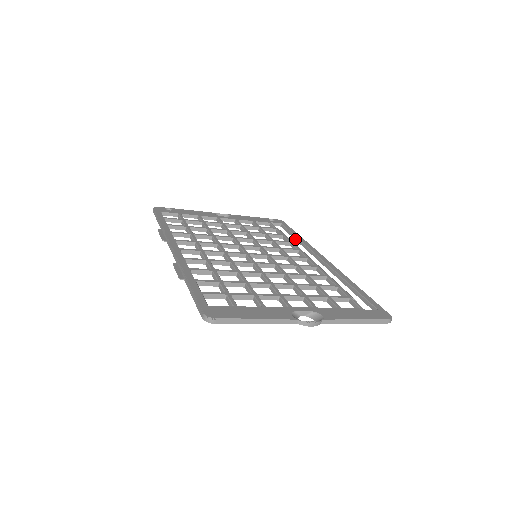
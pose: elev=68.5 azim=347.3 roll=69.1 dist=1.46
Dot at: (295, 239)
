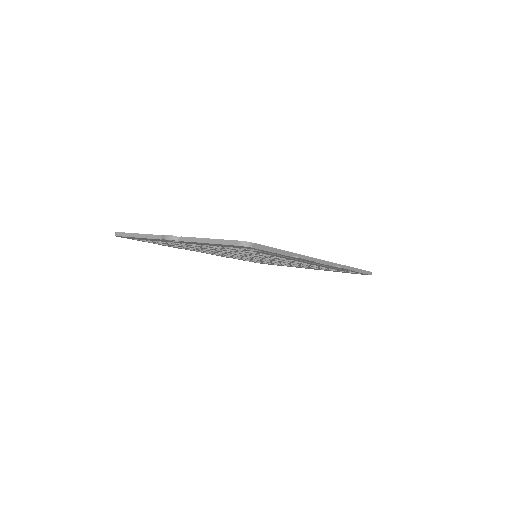
Dot at: occluded
